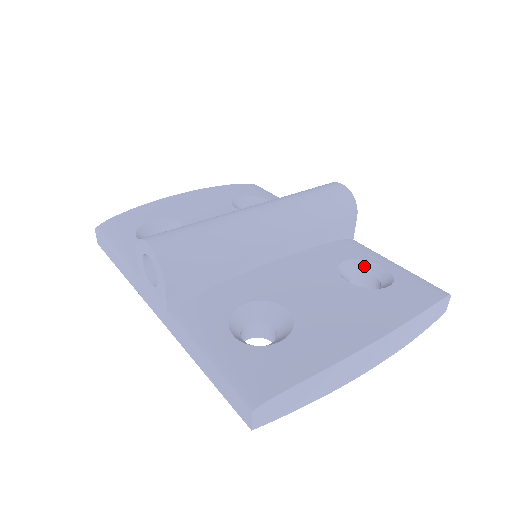
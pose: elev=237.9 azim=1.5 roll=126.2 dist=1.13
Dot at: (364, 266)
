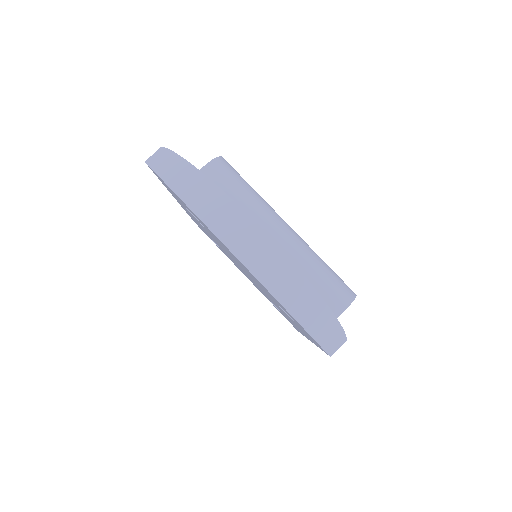
Dot at: occluded
